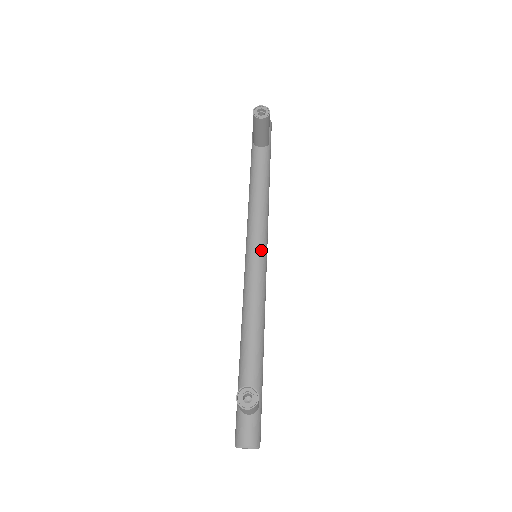
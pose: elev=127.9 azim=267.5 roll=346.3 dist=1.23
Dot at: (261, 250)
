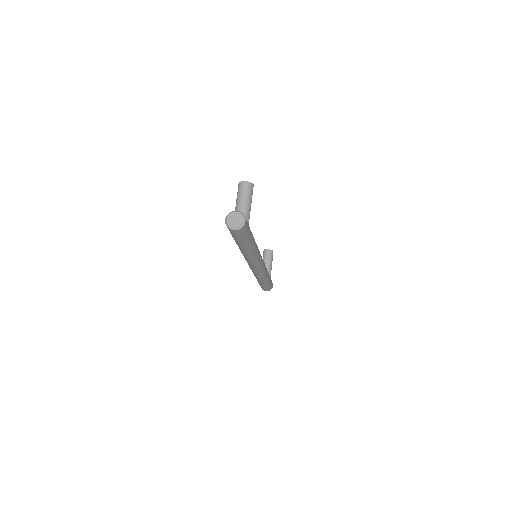
Dot at: occluded
